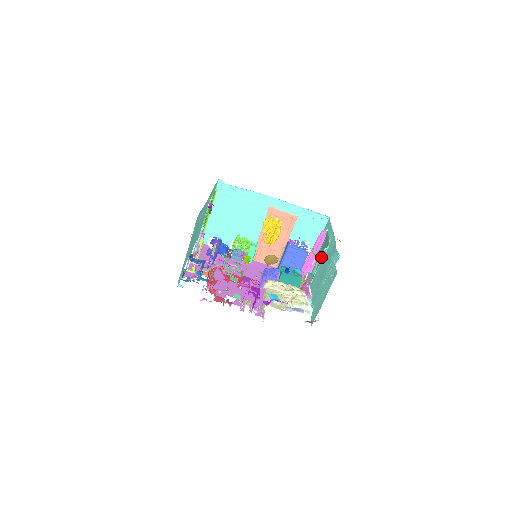
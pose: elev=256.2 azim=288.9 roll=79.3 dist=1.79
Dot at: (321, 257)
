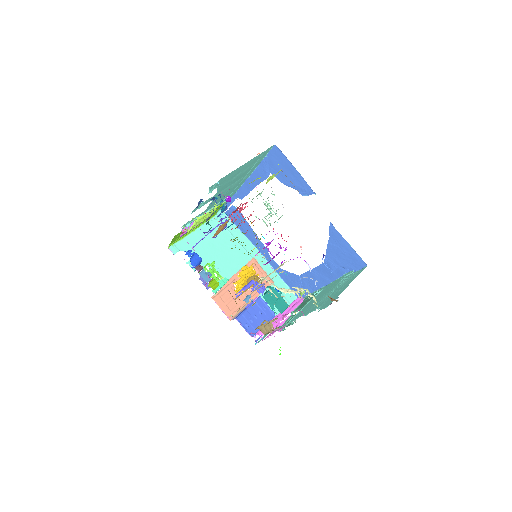
Dot at: (307, 302)
